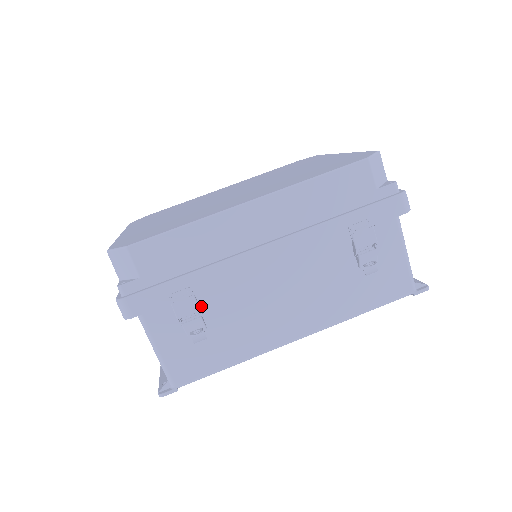
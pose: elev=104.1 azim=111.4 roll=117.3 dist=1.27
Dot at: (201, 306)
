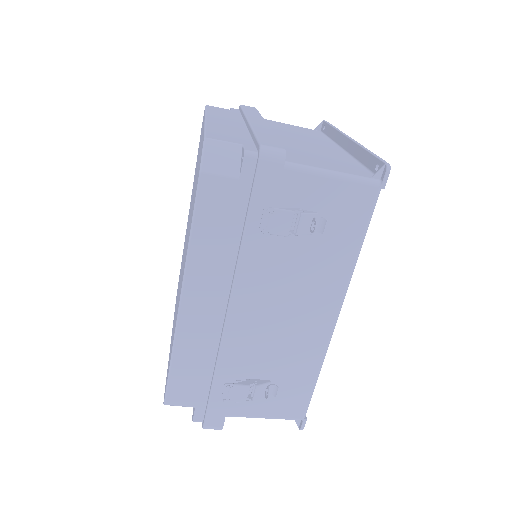
Dot at: (249, 376)
